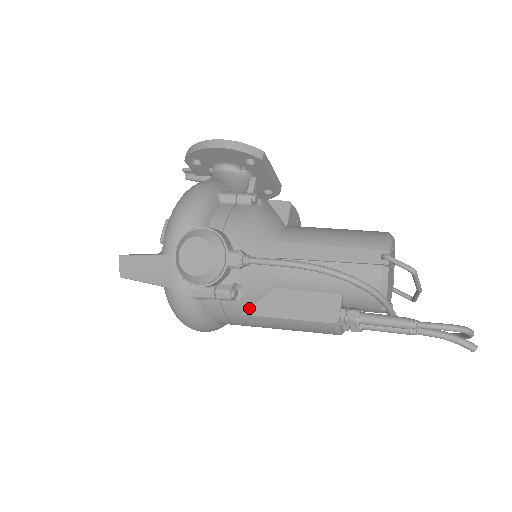
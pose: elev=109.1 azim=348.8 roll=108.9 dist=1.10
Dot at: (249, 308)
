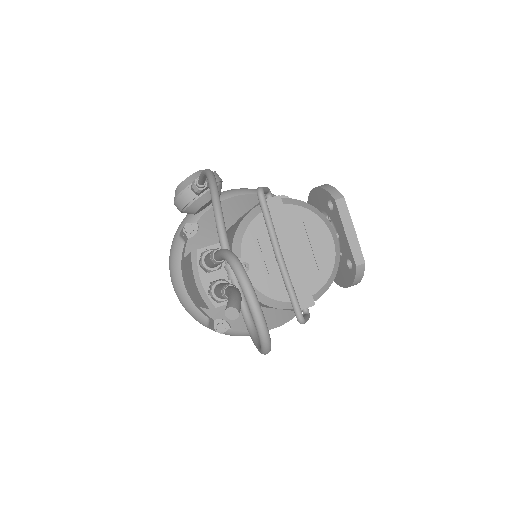
Dot at: occluded
